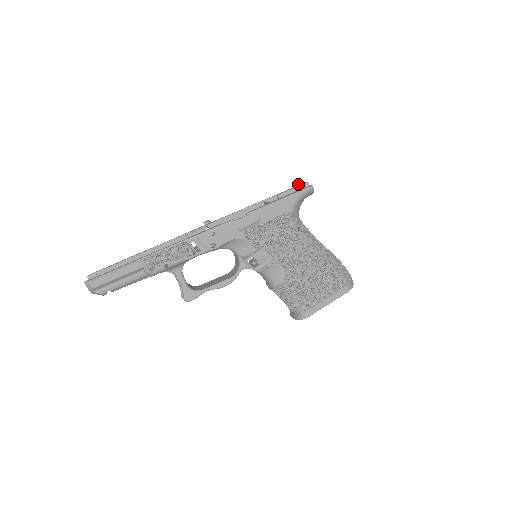
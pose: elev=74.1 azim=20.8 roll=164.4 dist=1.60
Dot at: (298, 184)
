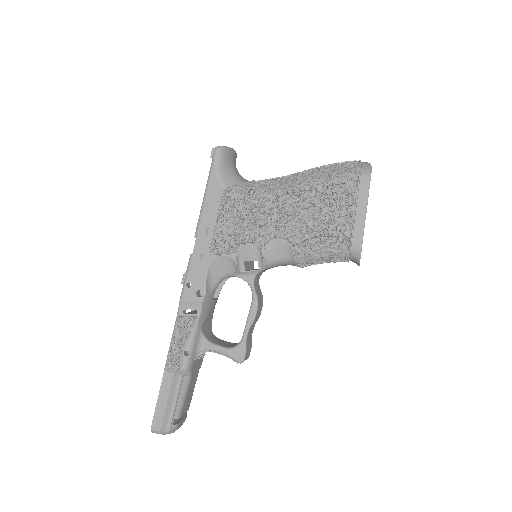
Dot at: occluded
